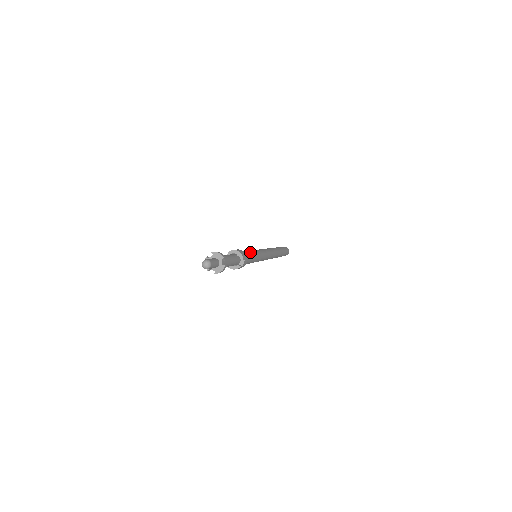
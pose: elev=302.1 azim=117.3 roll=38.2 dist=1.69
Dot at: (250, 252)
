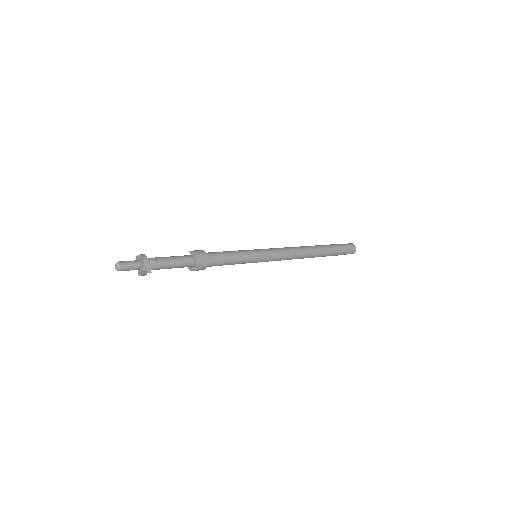
Dot at: (231, 255)
